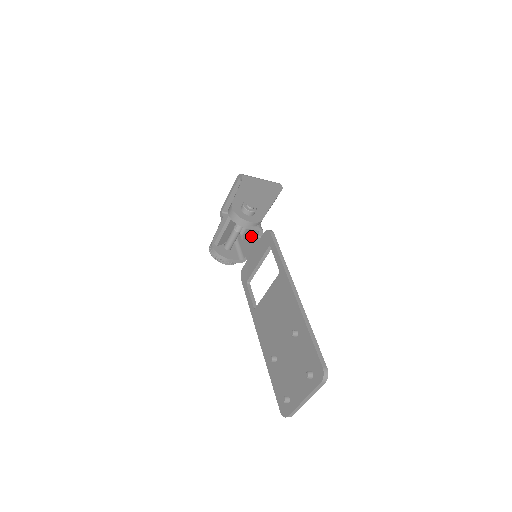
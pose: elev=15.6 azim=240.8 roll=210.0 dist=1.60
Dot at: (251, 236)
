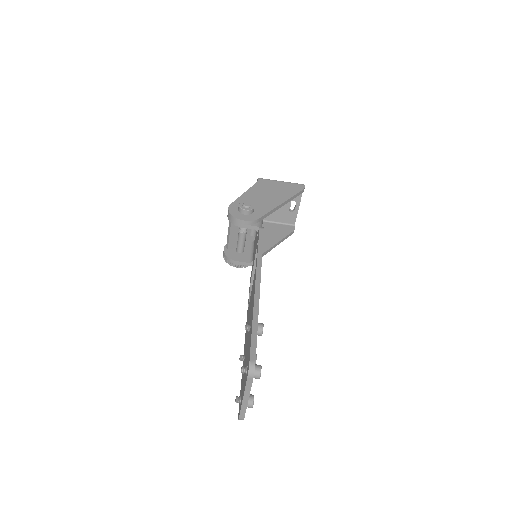
Dot at: (256, 237)
